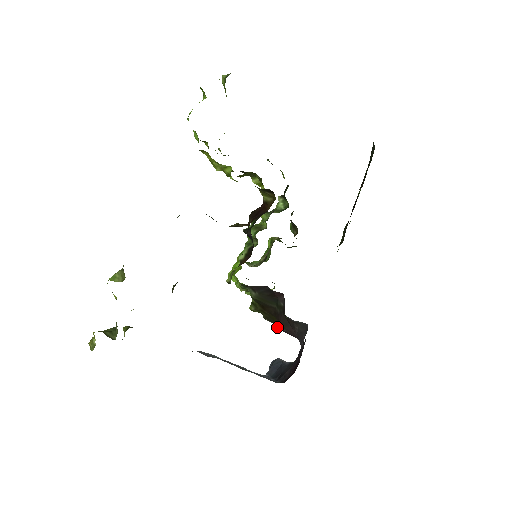
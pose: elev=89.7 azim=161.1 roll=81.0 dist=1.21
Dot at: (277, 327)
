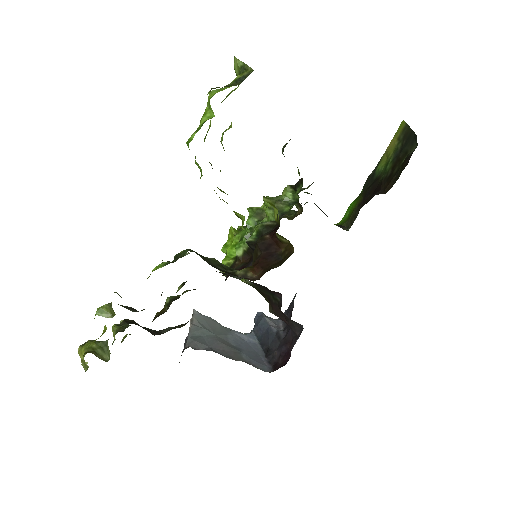
Dot at: (270, 312)
